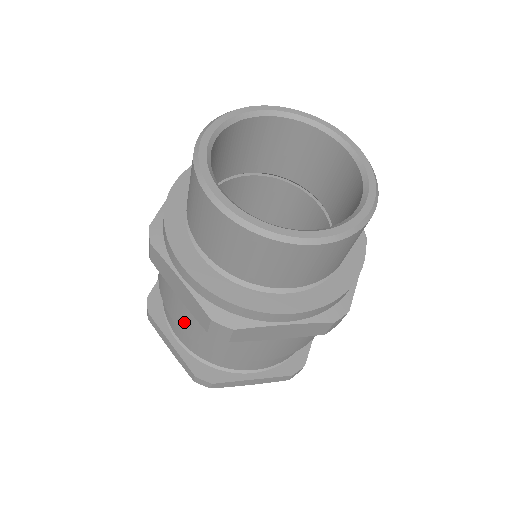
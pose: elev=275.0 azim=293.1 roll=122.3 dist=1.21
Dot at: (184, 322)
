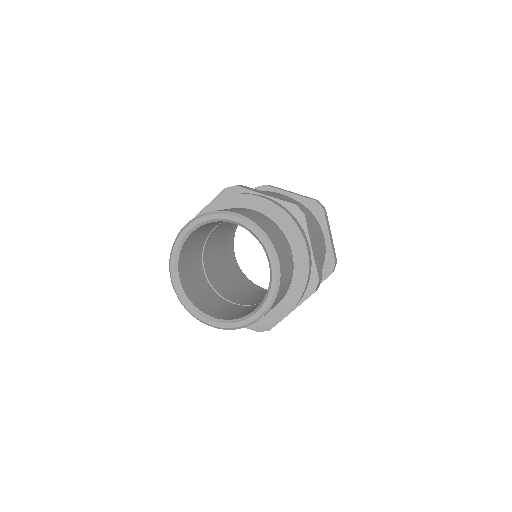
Dot at: occluded
